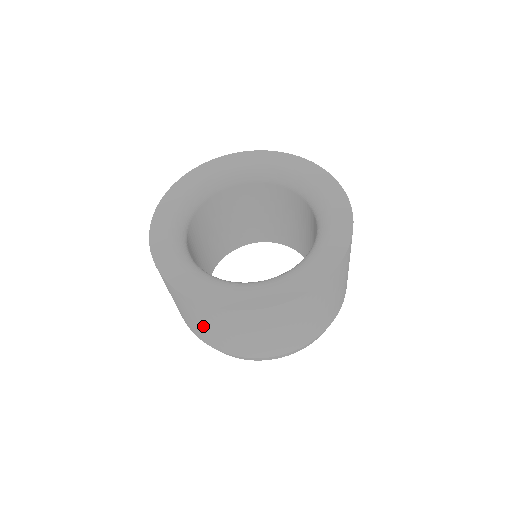
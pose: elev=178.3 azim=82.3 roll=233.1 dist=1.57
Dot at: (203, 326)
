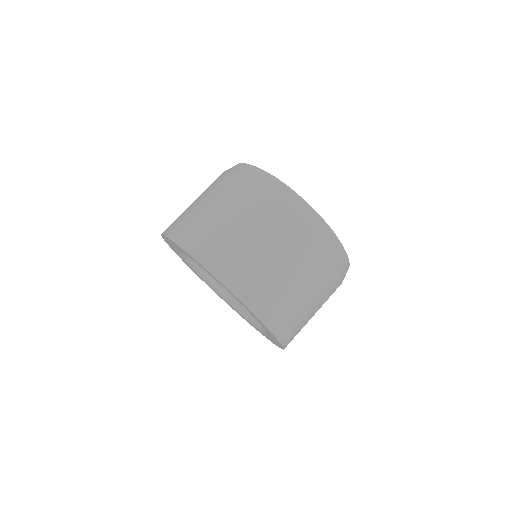
Dot at: occluded
